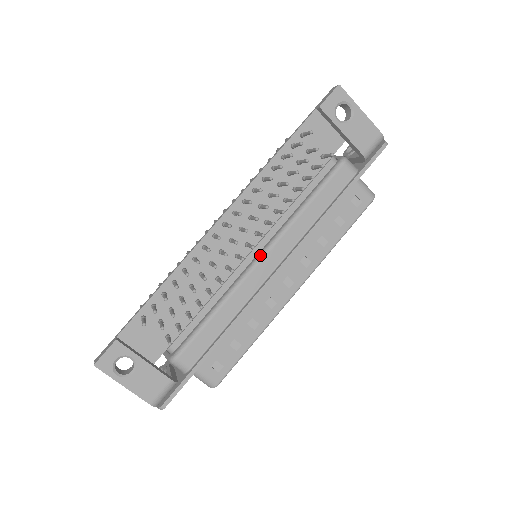
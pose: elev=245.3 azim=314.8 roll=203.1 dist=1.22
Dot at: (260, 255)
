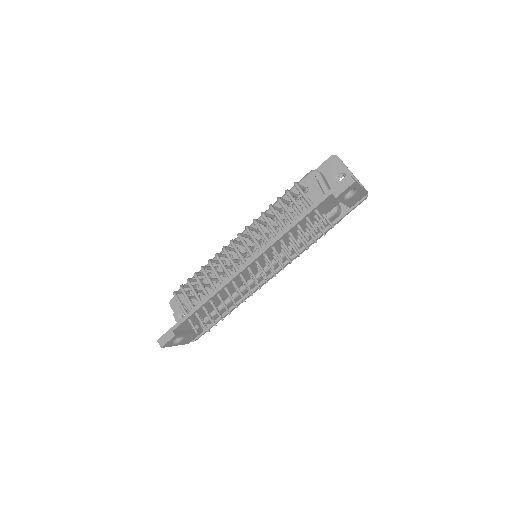
Dot at: (265, 270)
